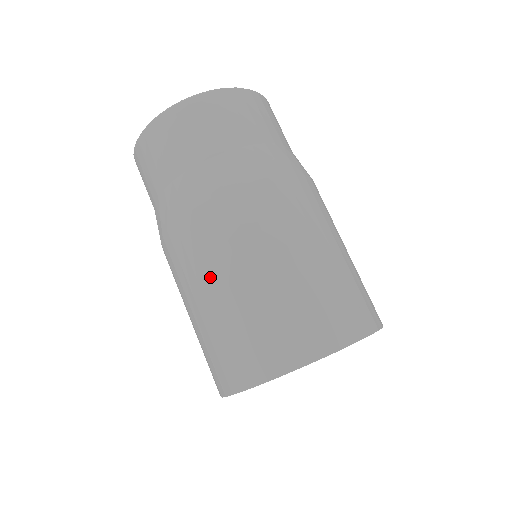
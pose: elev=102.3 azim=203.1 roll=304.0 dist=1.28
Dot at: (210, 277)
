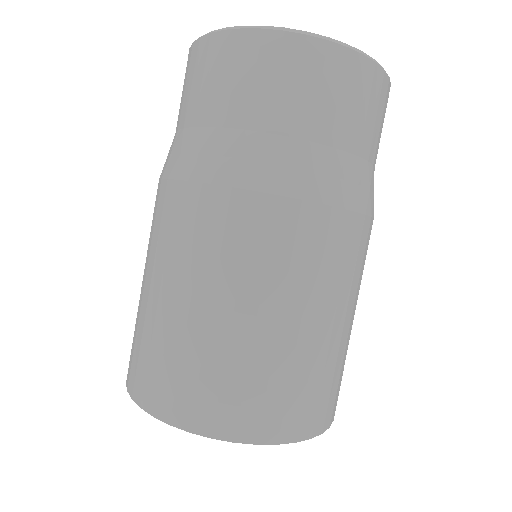
Dot at: (148, 261)
